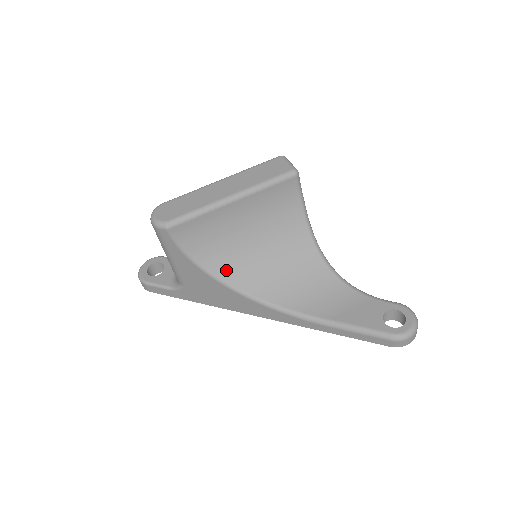
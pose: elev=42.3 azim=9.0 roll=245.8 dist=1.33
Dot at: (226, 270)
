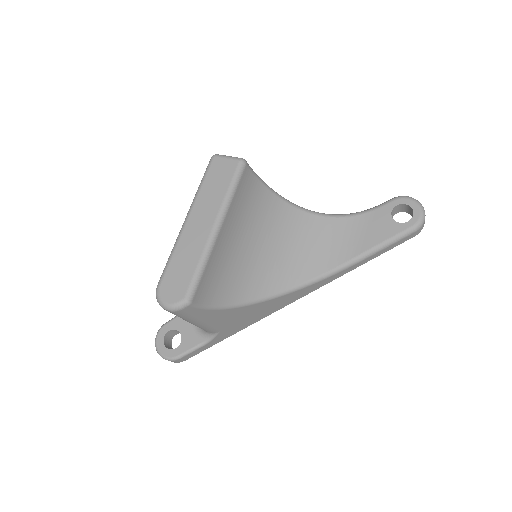
Dot at: (252, 290)
